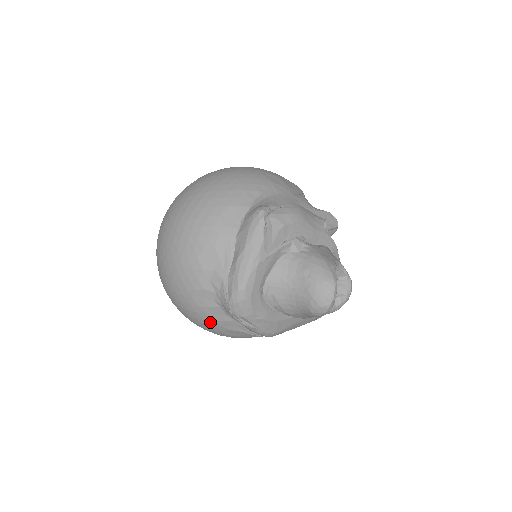
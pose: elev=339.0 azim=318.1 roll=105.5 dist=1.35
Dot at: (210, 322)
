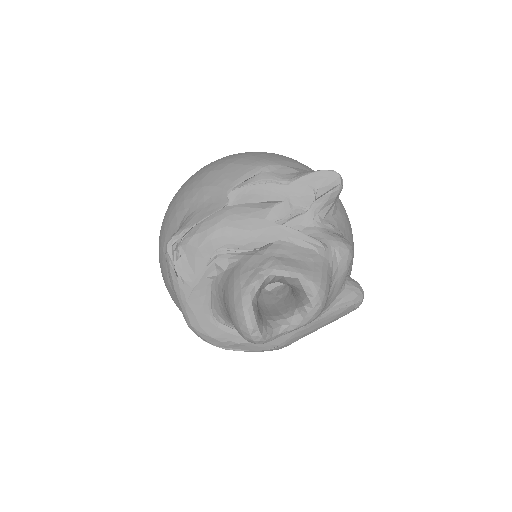
Dot at: occluded
